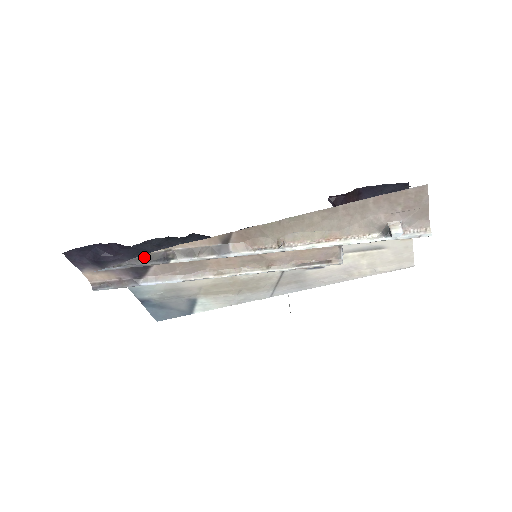
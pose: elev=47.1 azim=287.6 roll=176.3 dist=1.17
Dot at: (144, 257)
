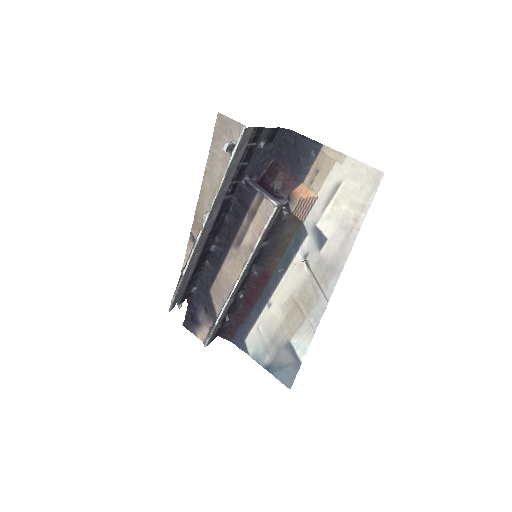
Dot at: (178, 282)
